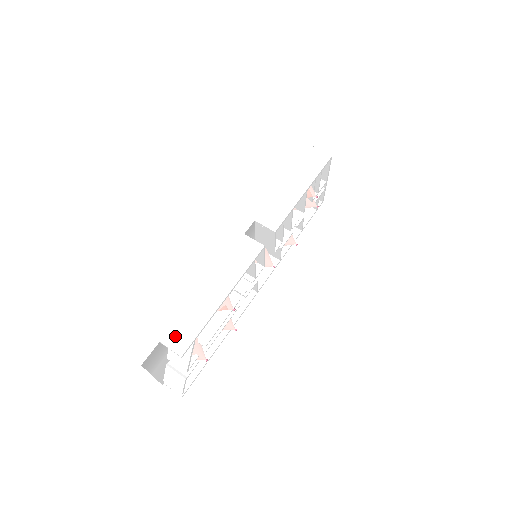
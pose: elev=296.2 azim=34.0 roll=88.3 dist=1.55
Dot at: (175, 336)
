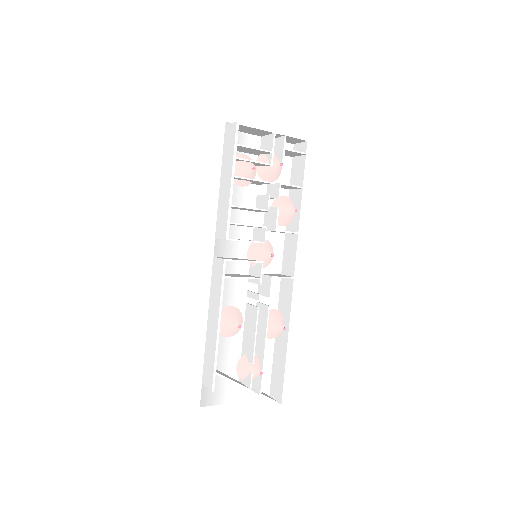
Dot at: (206, 375)
